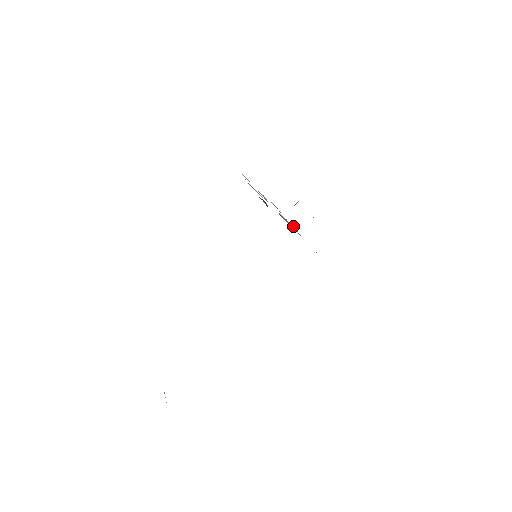
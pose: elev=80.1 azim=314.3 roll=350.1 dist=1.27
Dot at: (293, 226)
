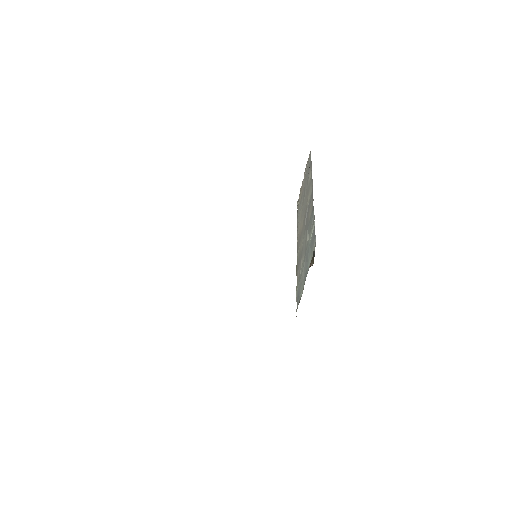
Dot at: occluded
